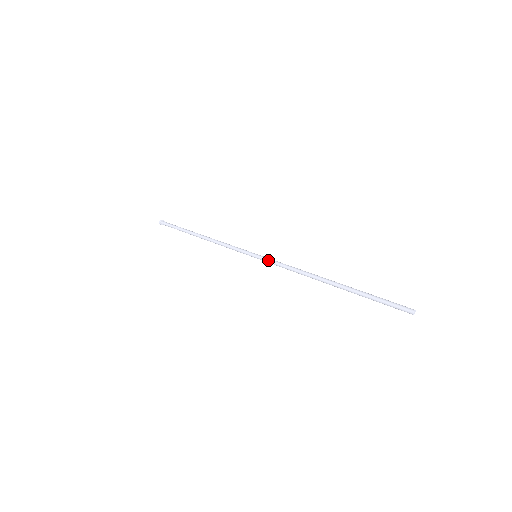
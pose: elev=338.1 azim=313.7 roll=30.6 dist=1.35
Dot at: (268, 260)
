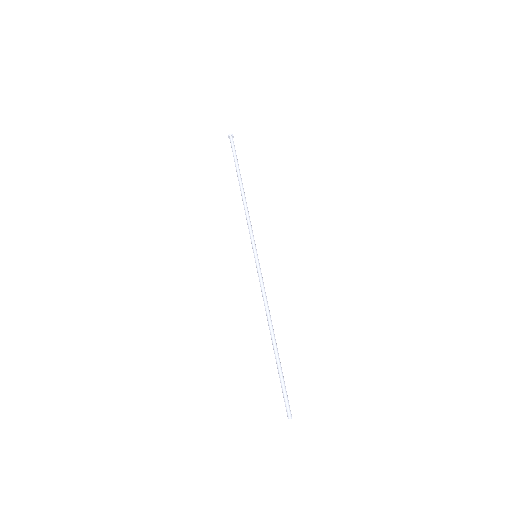
Dot at: (258, 271)
